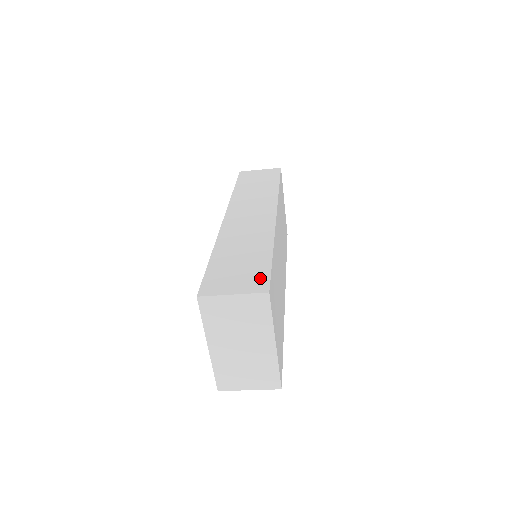
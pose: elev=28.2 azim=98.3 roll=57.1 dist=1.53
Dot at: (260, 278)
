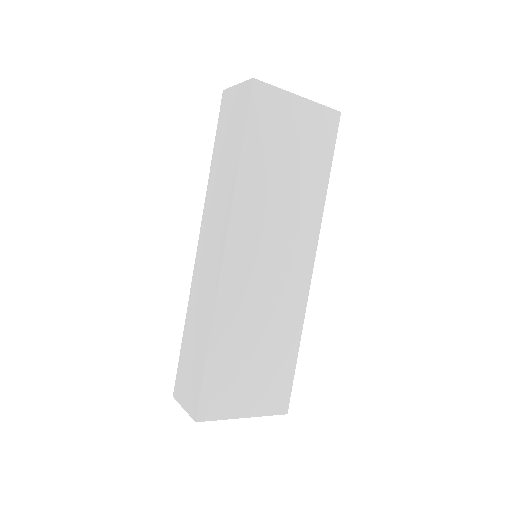
Dot at: (195, 395)
